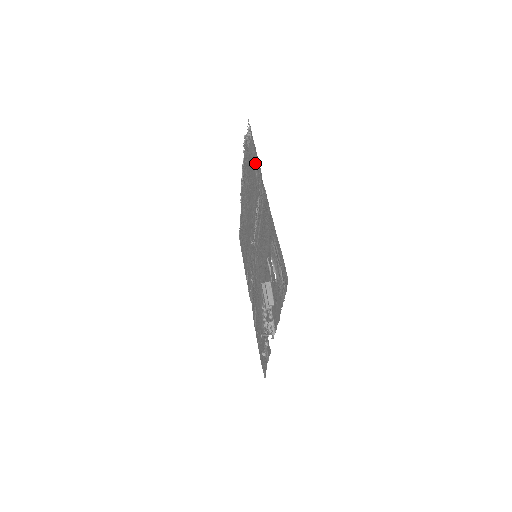
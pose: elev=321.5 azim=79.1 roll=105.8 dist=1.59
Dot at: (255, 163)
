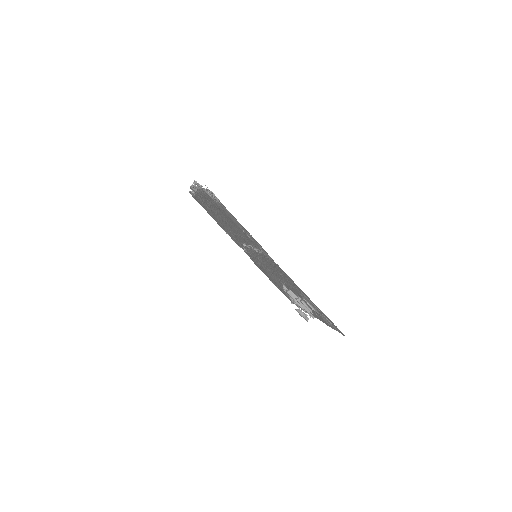
Dot at: (243, 229)
